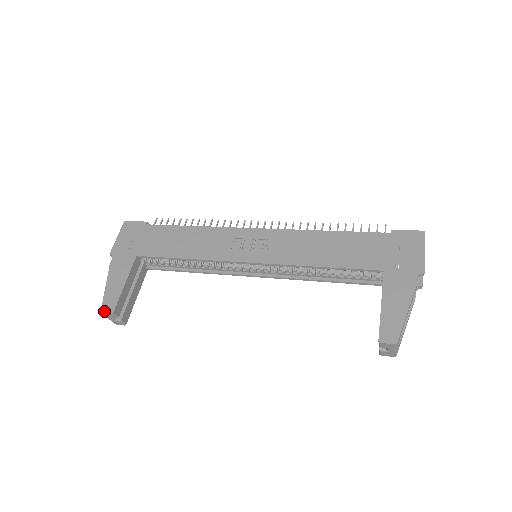
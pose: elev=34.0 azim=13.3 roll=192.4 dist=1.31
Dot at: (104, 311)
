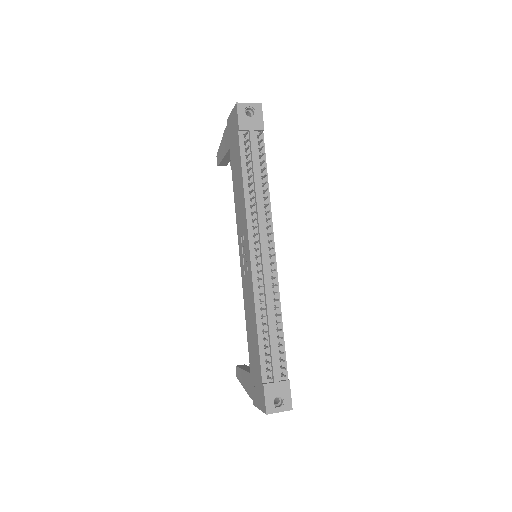
Dot at: (217, 158)
